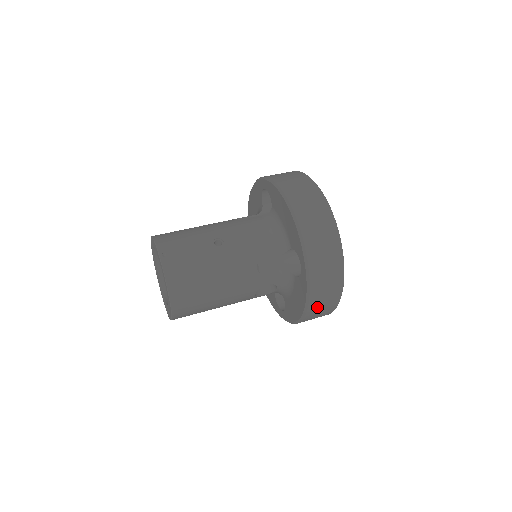
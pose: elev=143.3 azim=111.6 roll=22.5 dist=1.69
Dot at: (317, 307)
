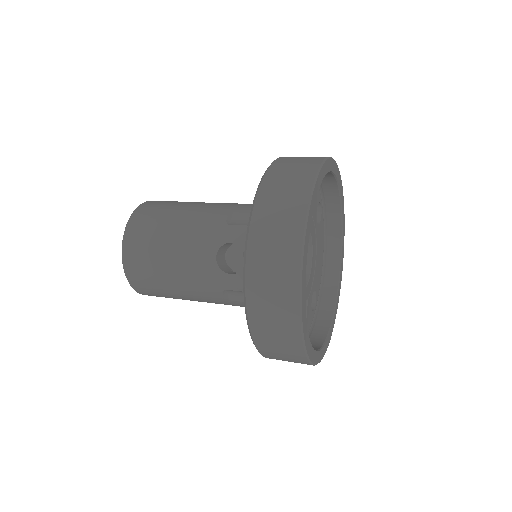
Dot at: (264, 245)
